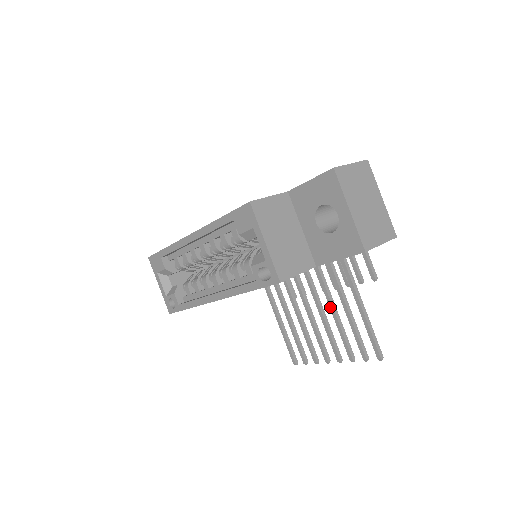
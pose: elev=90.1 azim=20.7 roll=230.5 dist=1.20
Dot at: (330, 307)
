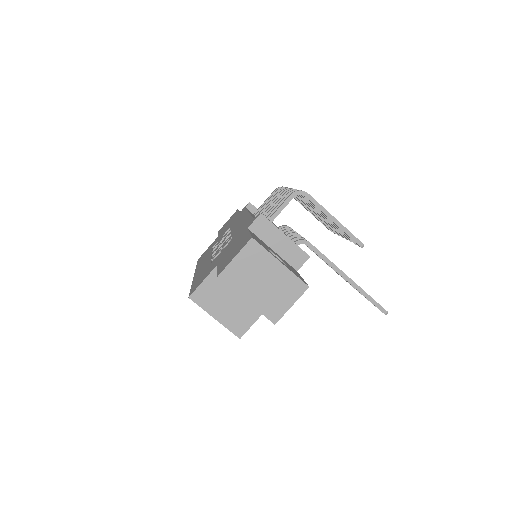
Dot at: occluded
